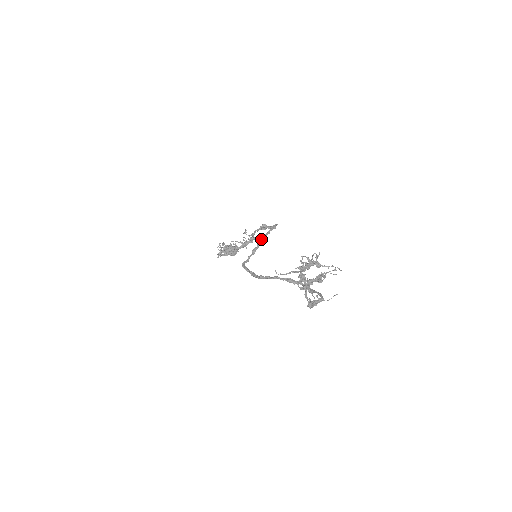
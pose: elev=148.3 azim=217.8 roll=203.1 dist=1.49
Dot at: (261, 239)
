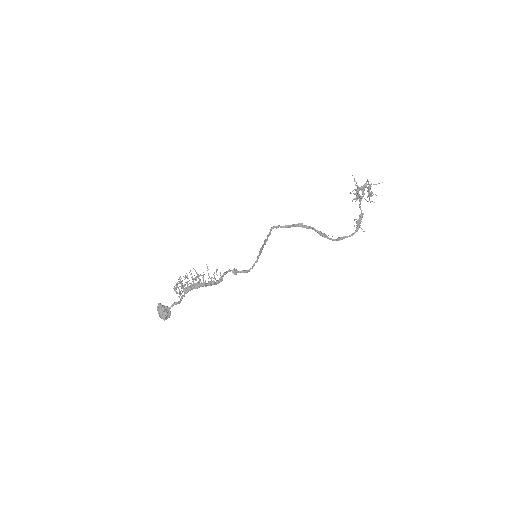
Dot at: (262, 247)
